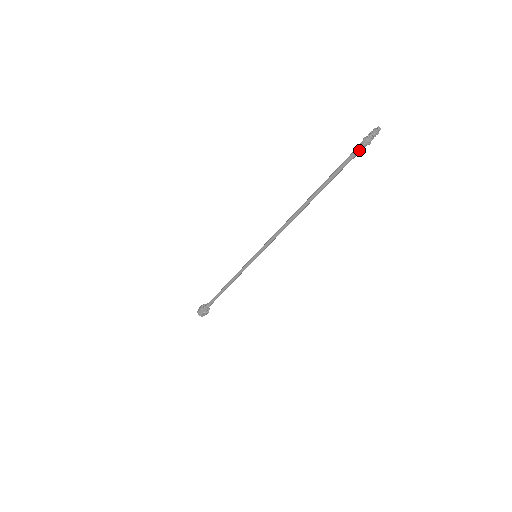
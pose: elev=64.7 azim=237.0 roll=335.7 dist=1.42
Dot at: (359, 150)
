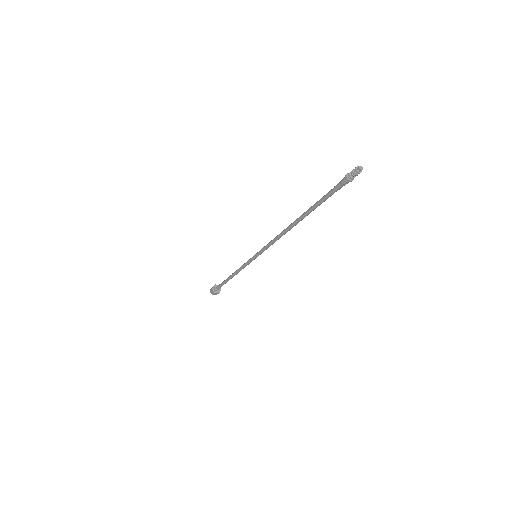
Dot at: (341, 182)
